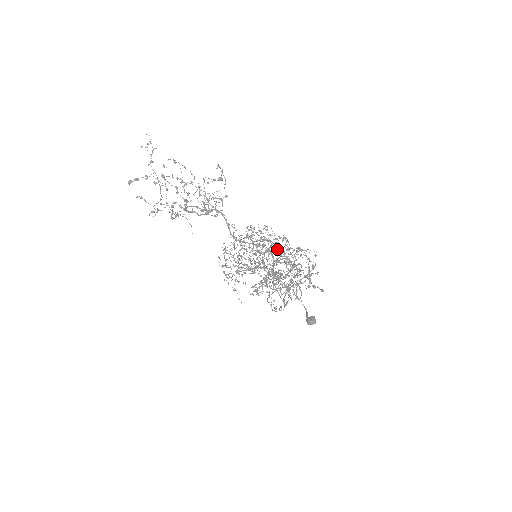
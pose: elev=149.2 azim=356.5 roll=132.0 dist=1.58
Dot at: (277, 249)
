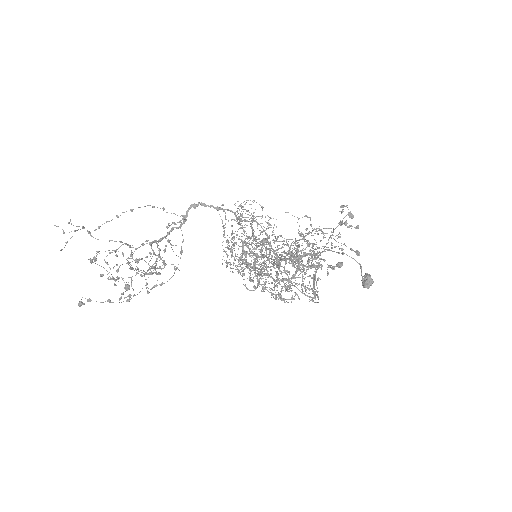
Dot at: (258, 272)
